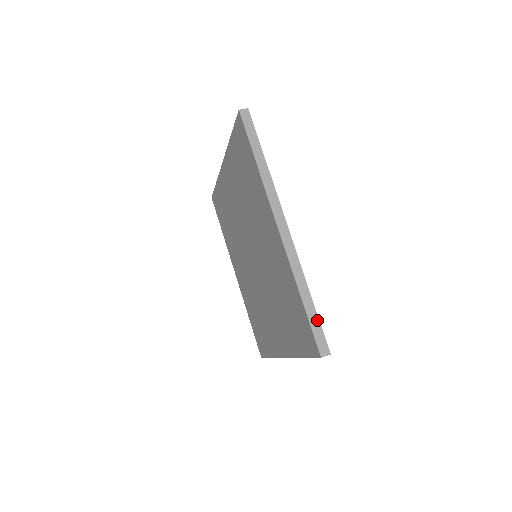
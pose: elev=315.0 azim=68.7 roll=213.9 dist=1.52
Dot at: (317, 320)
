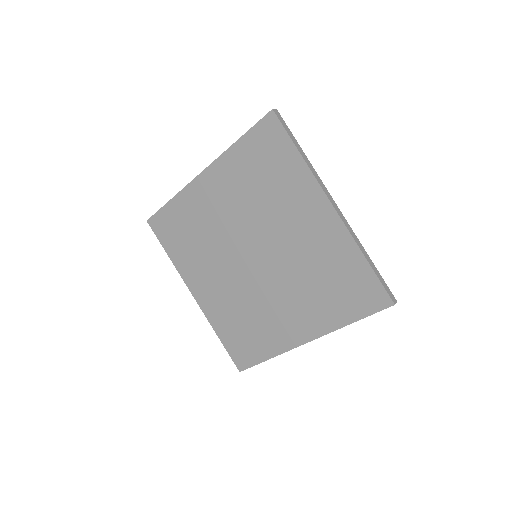
Dot at: (381, 276)
